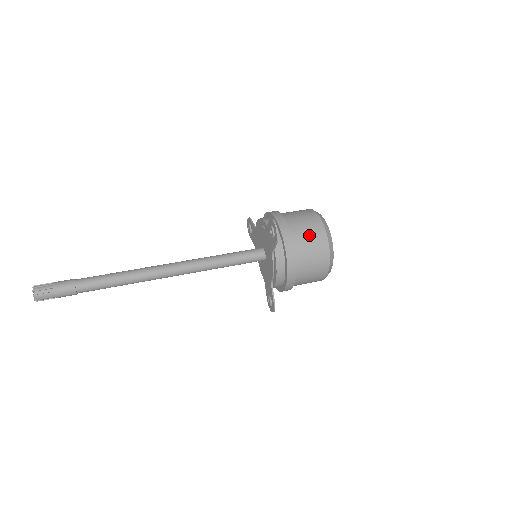
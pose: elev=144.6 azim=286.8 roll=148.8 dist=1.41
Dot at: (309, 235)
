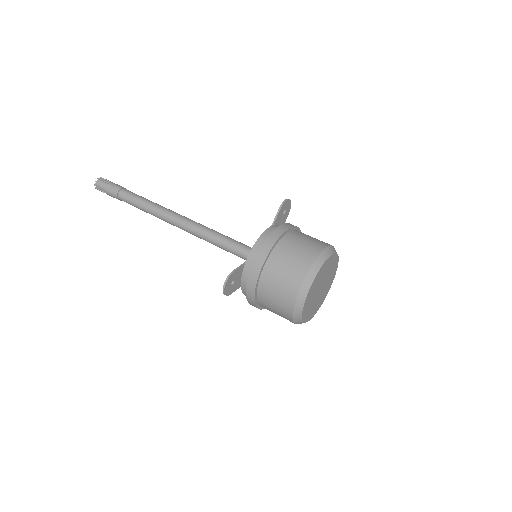
Dot at: (275, 299)
